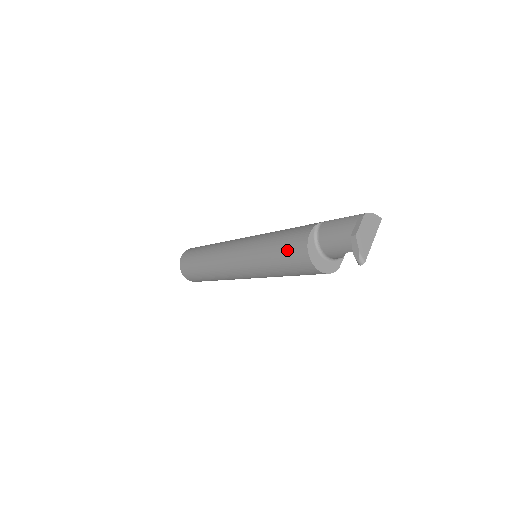
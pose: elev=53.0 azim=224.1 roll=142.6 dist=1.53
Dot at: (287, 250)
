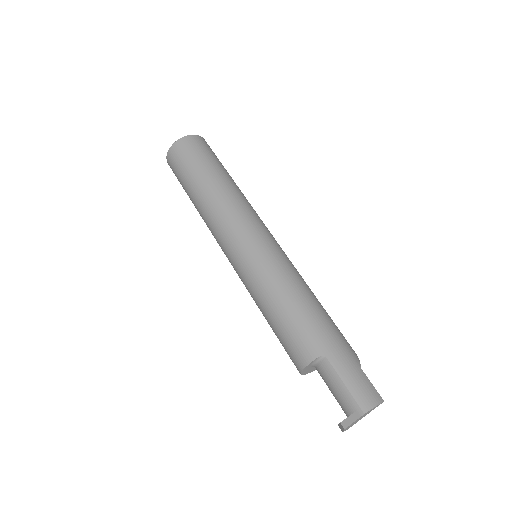
Dot at: (282, 344)
